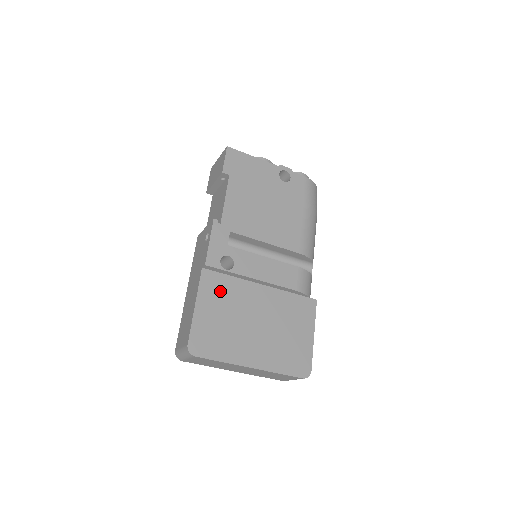
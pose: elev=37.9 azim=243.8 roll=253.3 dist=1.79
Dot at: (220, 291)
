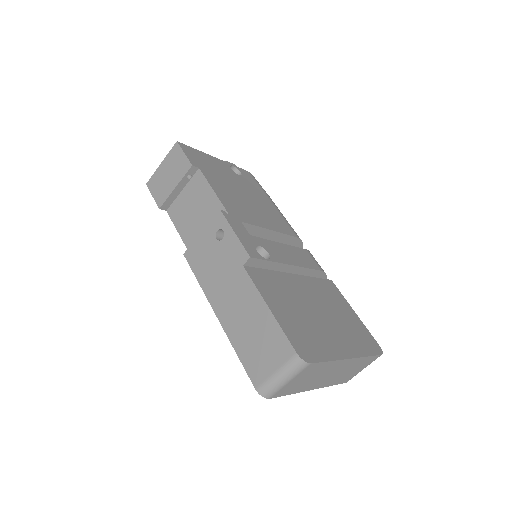
Dot at: (273, 287)
